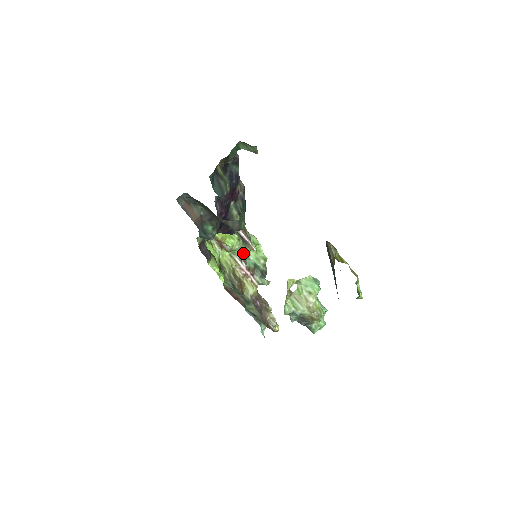
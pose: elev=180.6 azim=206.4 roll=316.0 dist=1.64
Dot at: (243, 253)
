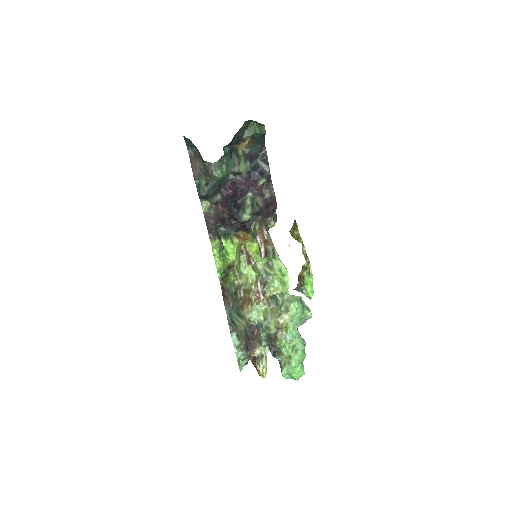
Dot at: (267, 277)
